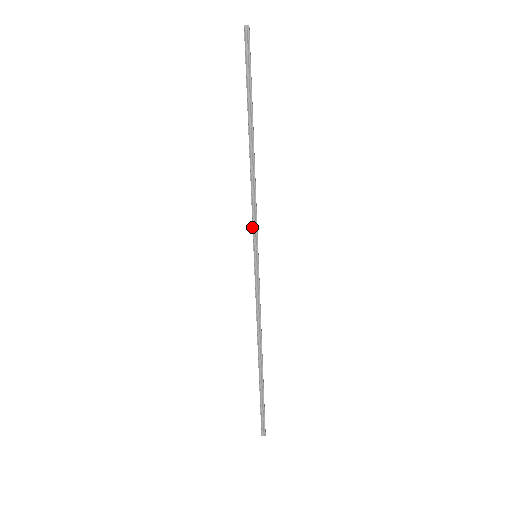
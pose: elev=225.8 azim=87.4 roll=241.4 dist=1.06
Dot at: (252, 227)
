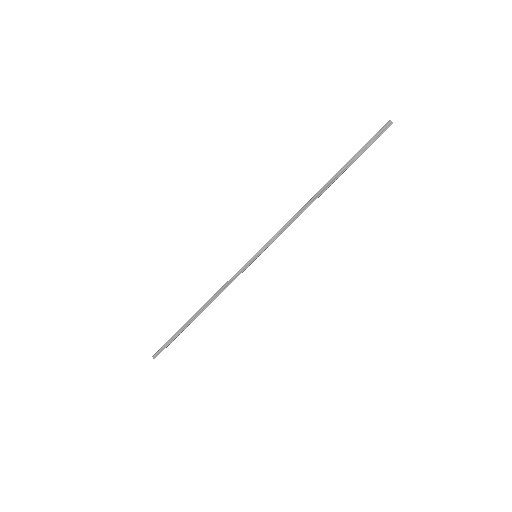
Dot at: (271, 238)
